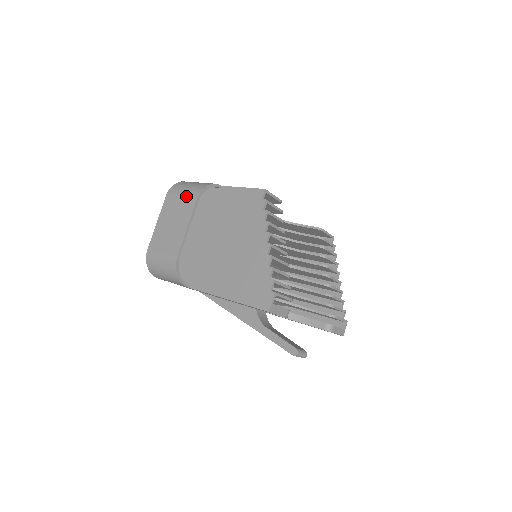
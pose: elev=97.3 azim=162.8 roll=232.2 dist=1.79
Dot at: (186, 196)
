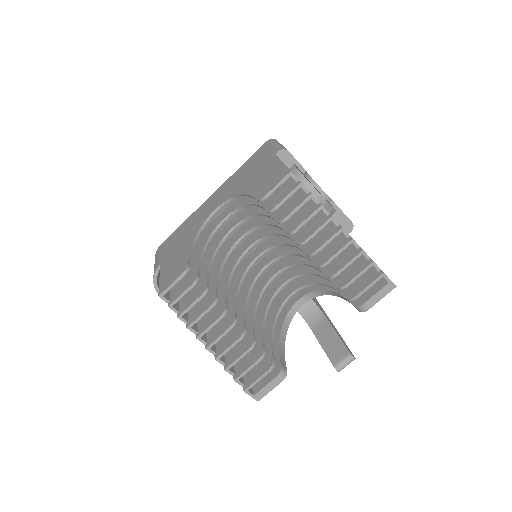
Dot at: occluded
